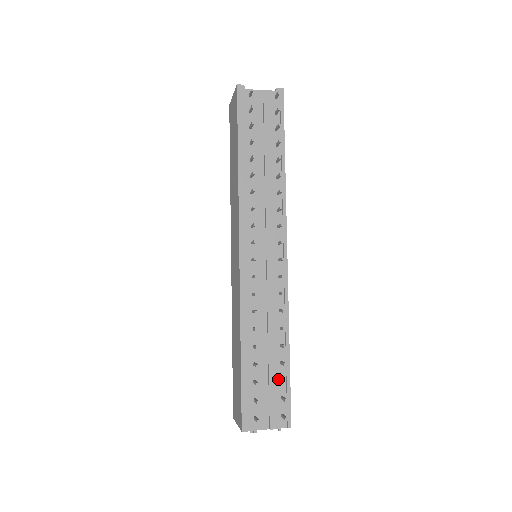
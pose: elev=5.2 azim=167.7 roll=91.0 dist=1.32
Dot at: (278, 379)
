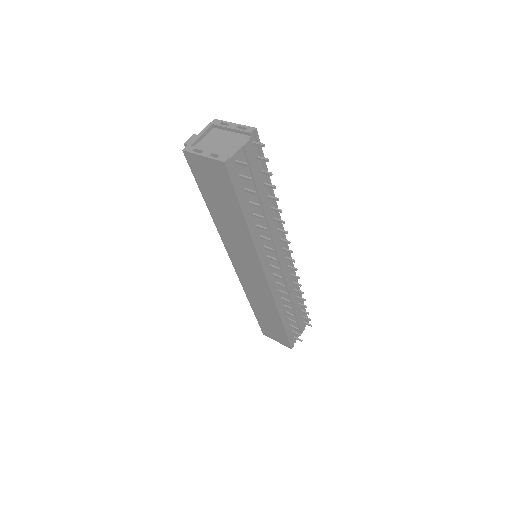
Dot at: (300, 312)
